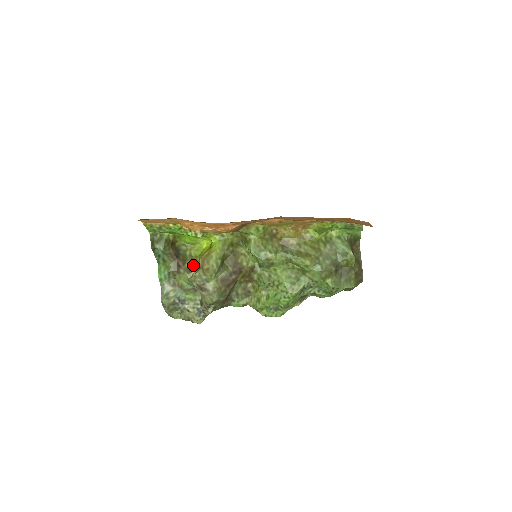
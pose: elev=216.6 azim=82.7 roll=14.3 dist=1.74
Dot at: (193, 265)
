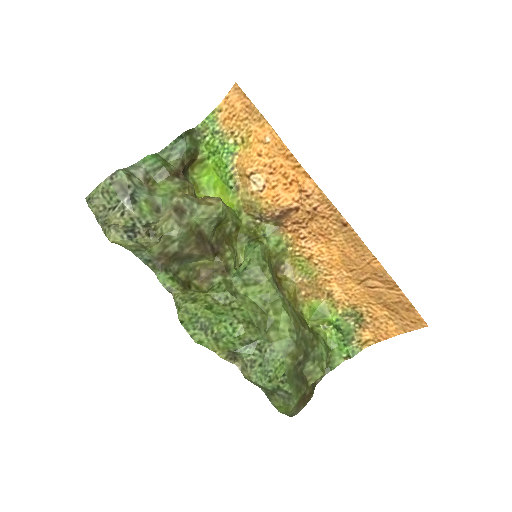
Dot at: (192, 191)
